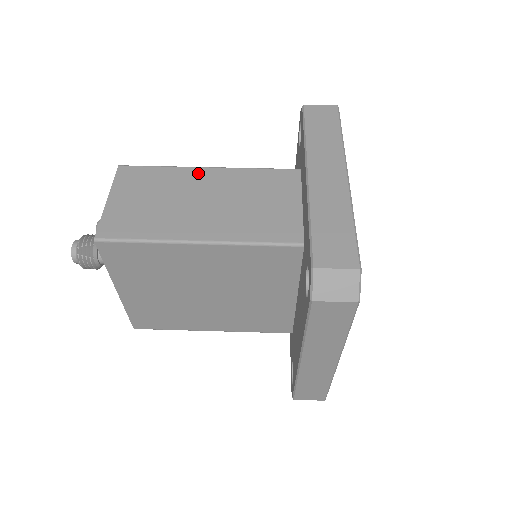
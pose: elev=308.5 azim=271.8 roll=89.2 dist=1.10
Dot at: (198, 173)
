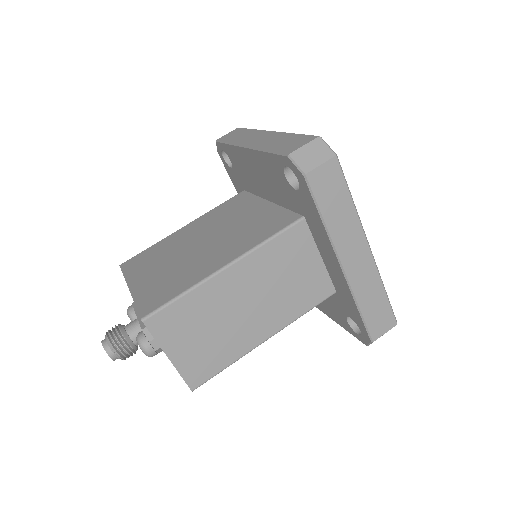
Dot at: (222, 281)
